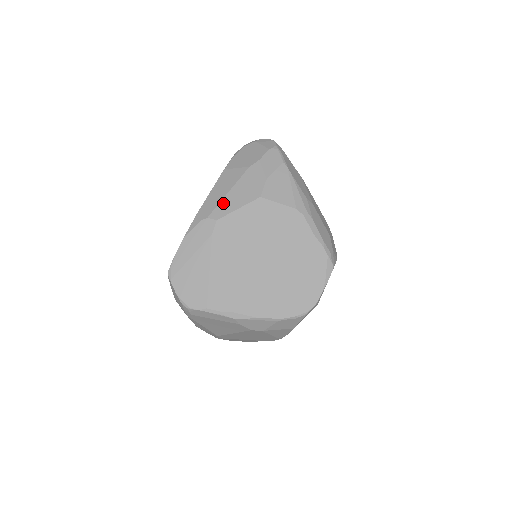
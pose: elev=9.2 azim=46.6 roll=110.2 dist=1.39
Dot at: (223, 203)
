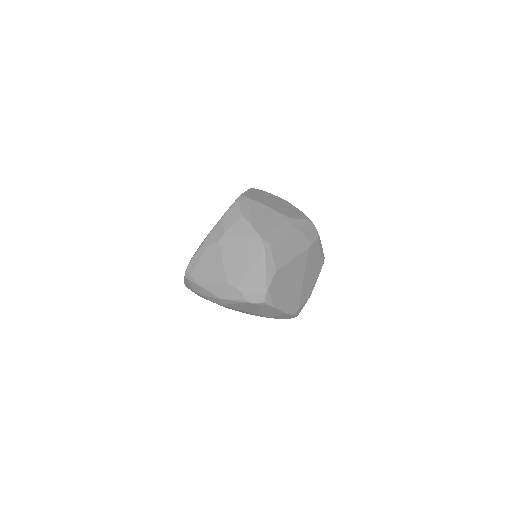
Dot at: occluded
